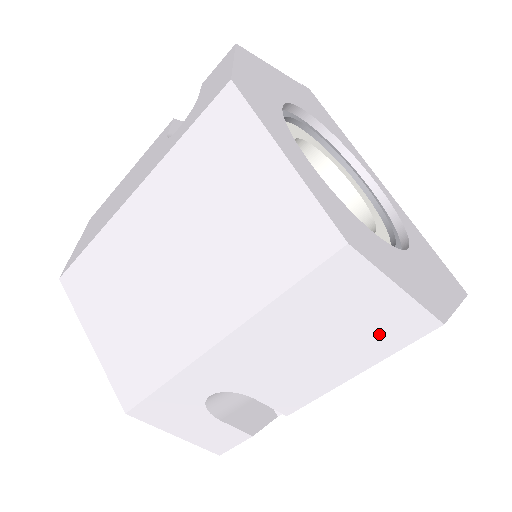
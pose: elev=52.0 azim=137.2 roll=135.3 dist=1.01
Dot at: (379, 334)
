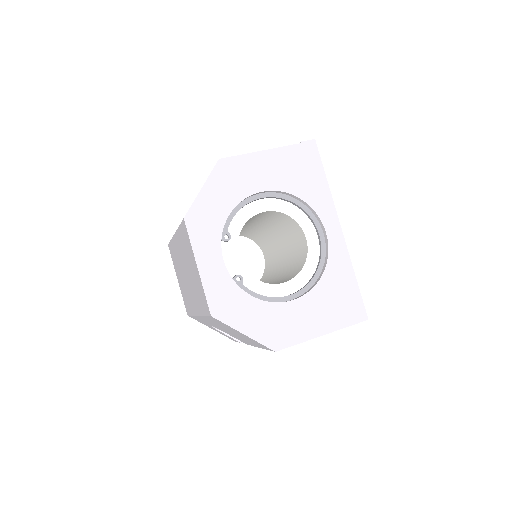
Dot at: (253, 342)
